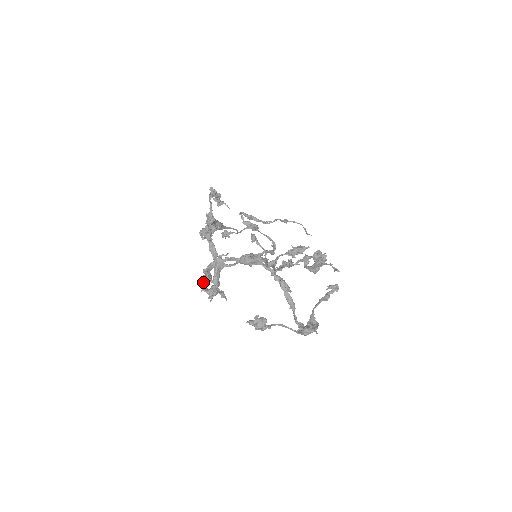
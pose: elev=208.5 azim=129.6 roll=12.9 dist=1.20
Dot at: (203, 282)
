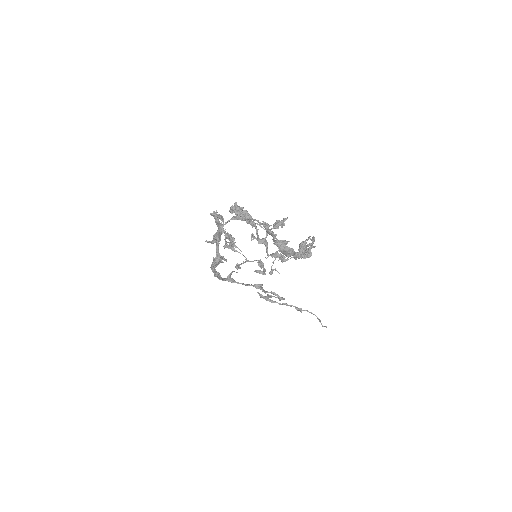
Dot at: occluded
